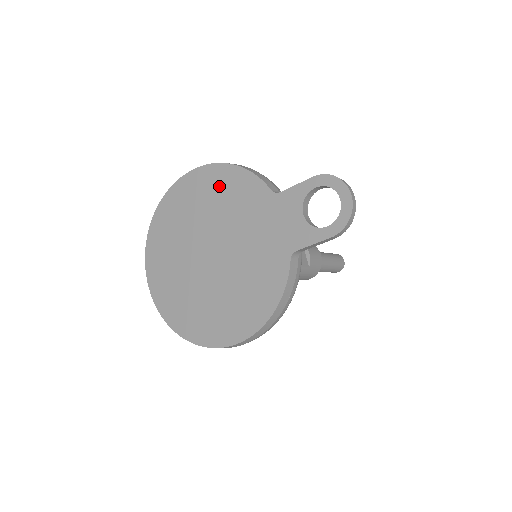
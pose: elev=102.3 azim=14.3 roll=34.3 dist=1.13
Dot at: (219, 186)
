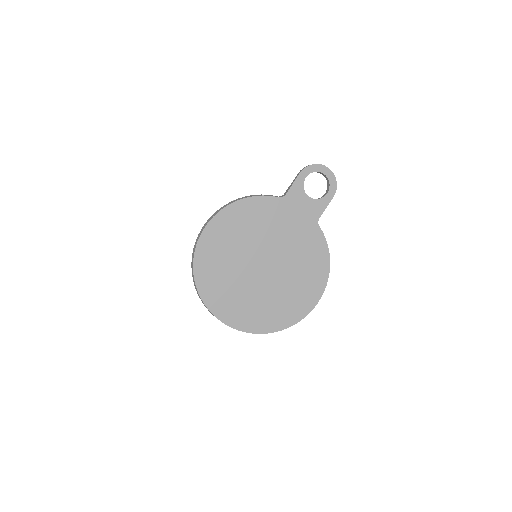
Dot at: (238, 220)
